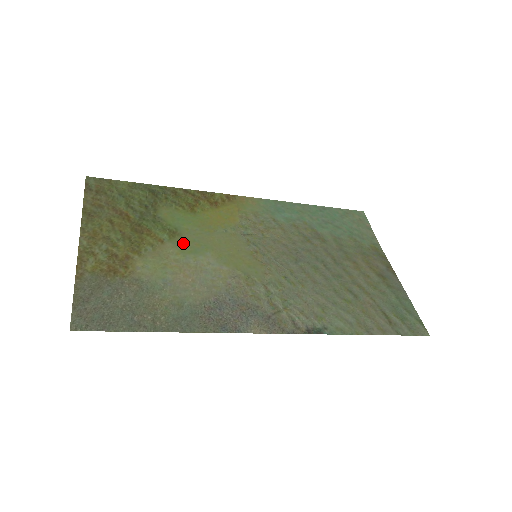
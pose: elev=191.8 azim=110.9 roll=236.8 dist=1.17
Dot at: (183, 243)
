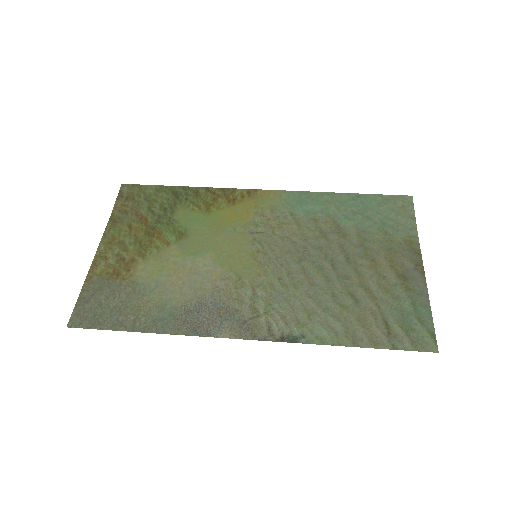
Dot at: (187, 245)
